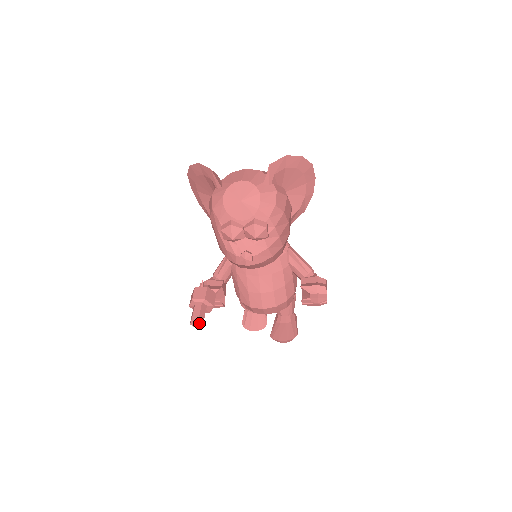
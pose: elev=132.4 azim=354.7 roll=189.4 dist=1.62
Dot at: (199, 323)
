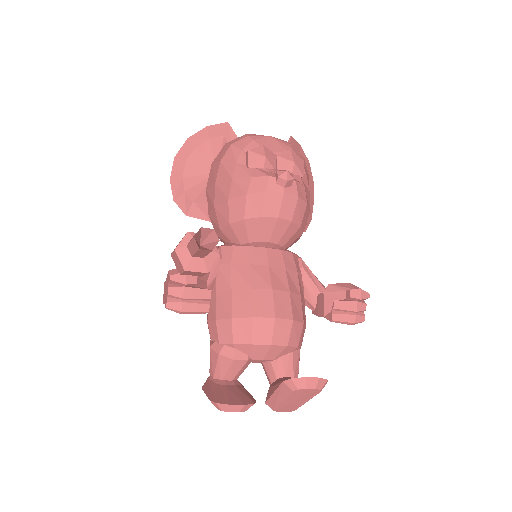
Dot at: (206, 249)
